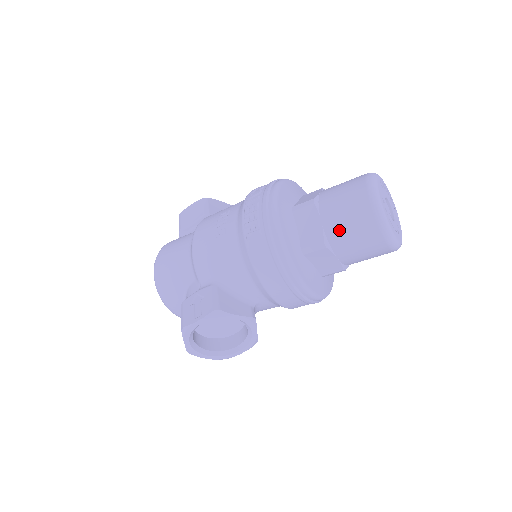
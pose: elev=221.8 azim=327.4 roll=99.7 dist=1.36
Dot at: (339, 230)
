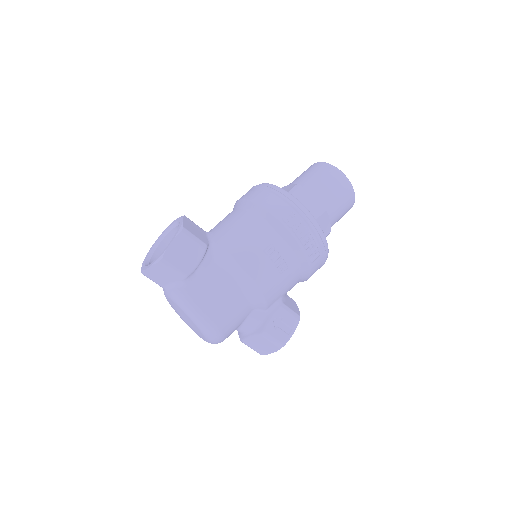
Dot at: (337, 220)
